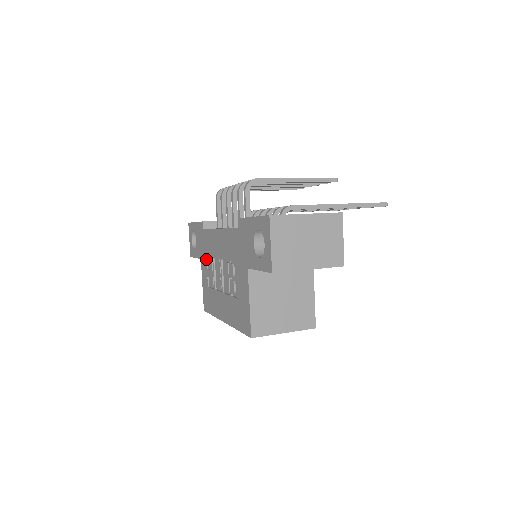
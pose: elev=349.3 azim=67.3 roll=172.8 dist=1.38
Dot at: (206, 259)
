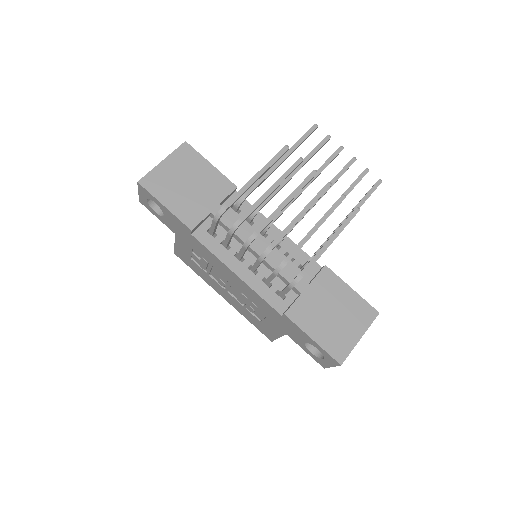
Dot at: (192, 249)
